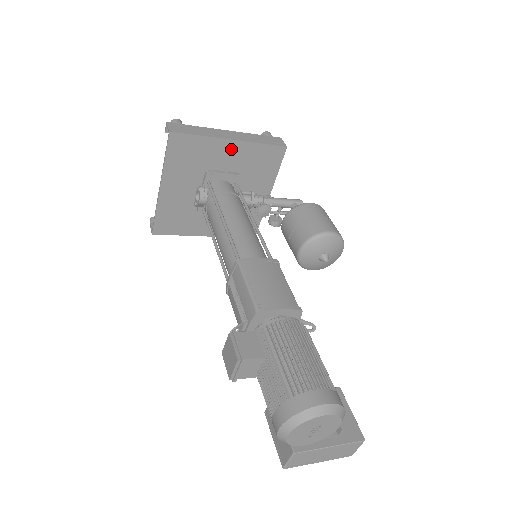
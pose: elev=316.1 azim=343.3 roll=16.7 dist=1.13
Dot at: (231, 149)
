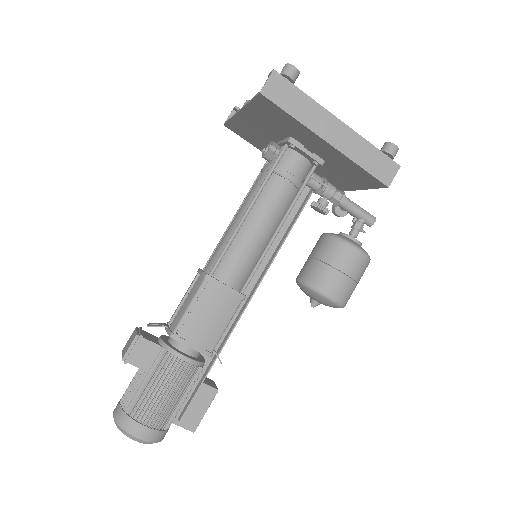
Dot at: (324, 146)
